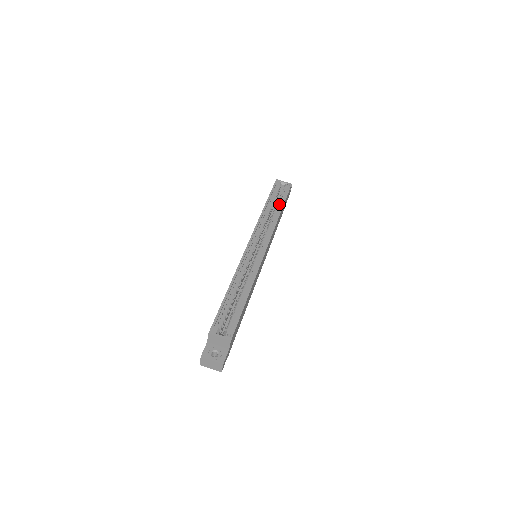
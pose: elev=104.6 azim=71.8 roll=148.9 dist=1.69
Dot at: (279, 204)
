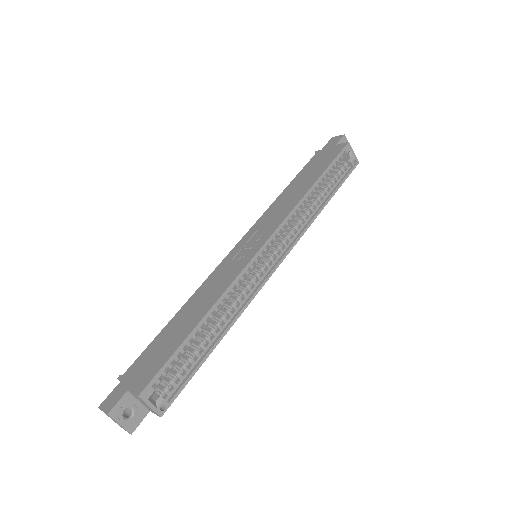
Dot at: (328, 188)
